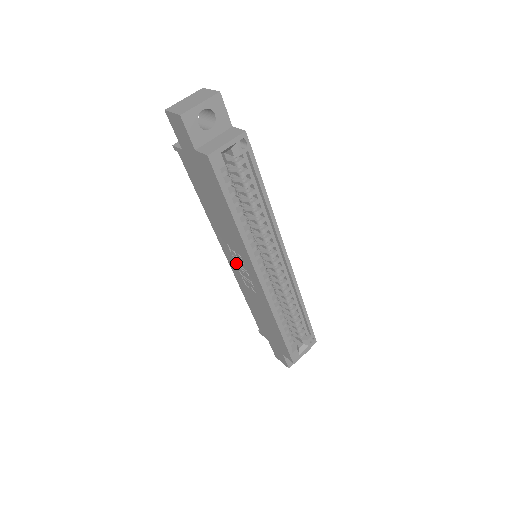
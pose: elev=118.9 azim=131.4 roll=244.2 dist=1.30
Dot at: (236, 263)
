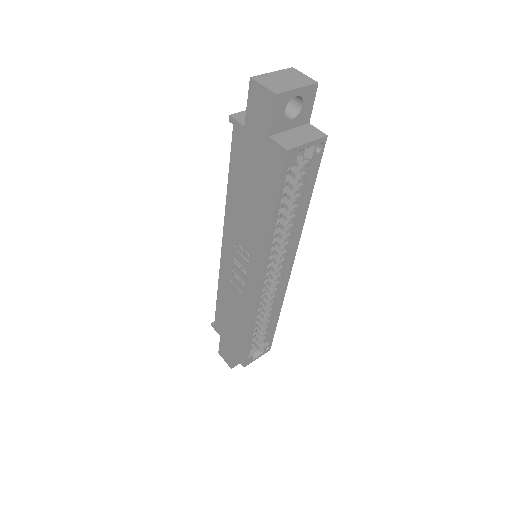
Dot at: (234, 258)
